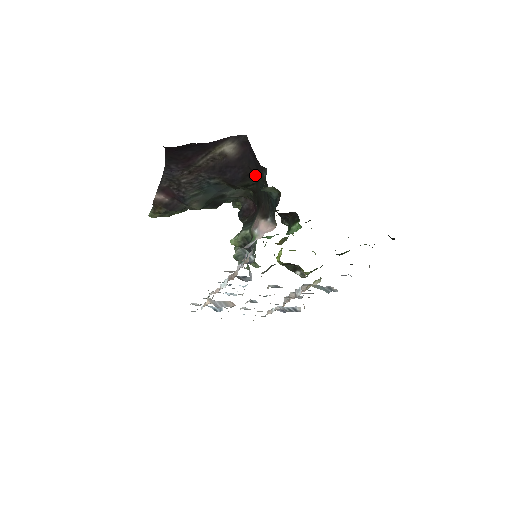
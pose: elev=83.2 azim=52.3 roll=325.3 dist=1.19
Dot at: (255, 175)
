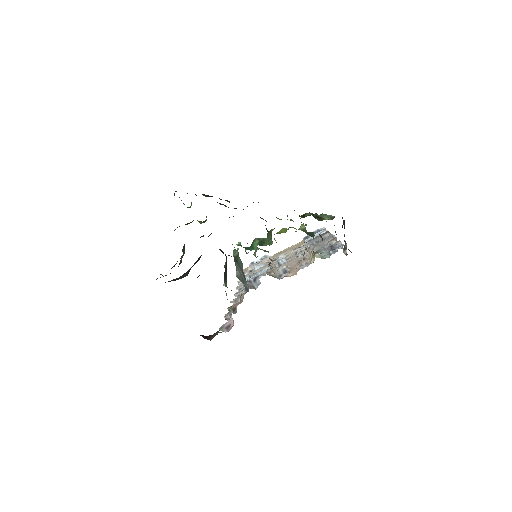
Dot at: occluded
